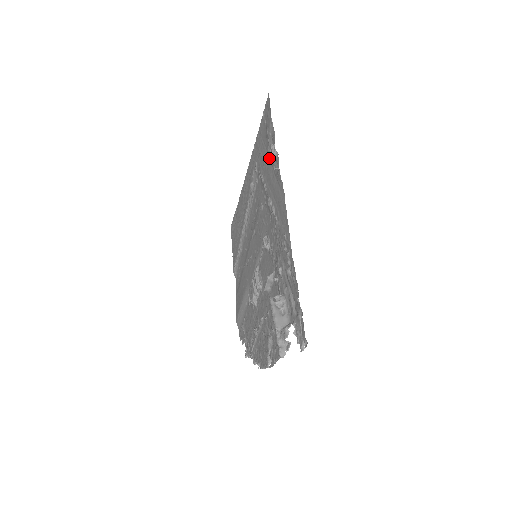
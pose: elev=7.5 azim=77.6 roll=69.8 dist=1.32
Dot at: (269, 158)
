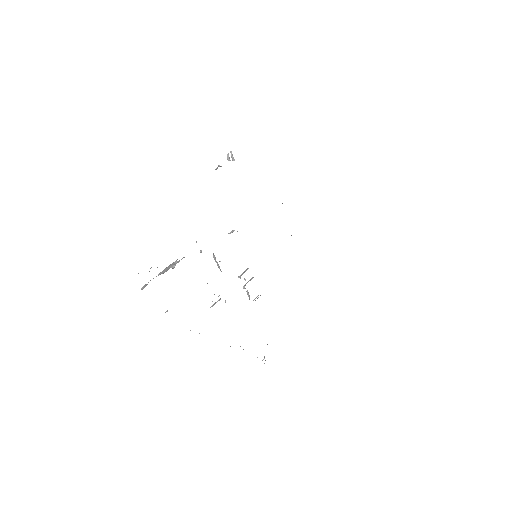
Dot at: occluded
